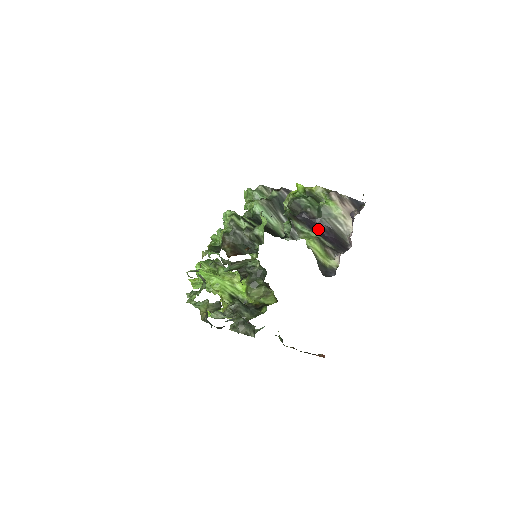
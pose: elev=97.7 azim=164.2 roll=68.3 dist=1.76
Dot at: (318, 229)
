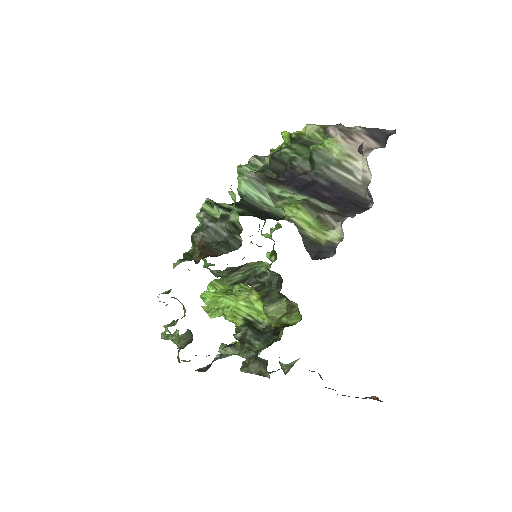
Dot at: (311, 188)
